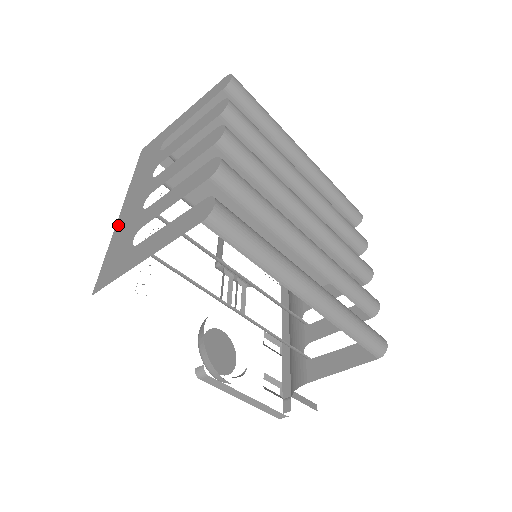
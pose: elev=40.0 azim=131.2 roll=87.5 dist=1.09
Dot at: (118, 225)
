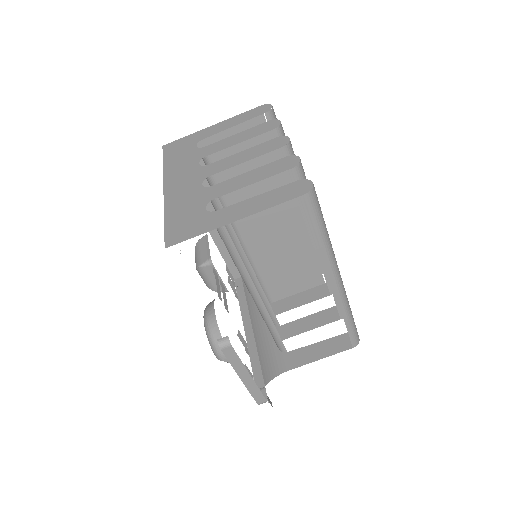
Dot at: (169, 198)
